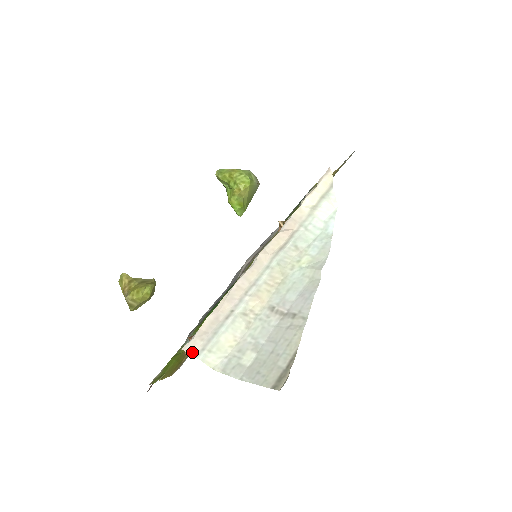
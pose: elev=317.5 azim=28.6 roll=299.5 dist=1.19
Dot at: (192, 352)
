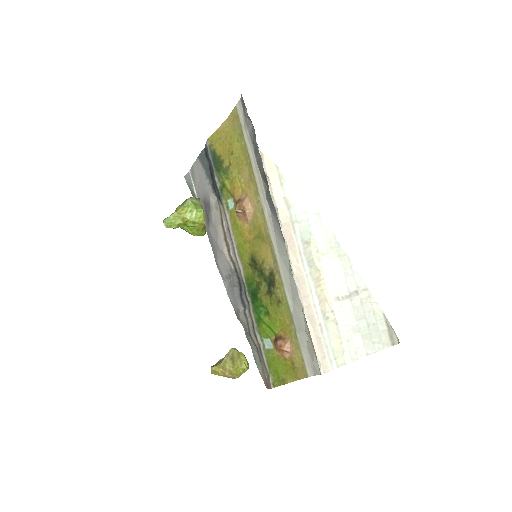
Dot at: (328, 370)
